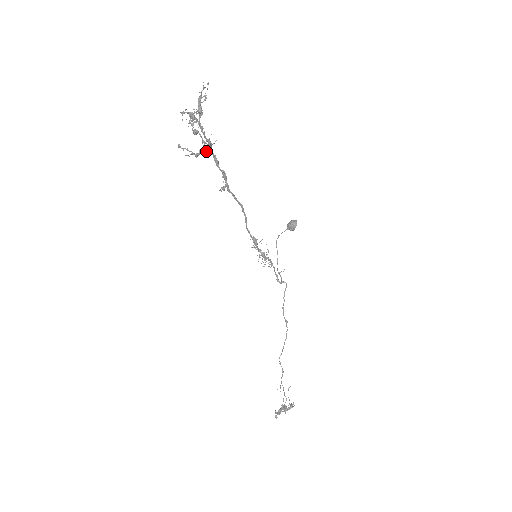
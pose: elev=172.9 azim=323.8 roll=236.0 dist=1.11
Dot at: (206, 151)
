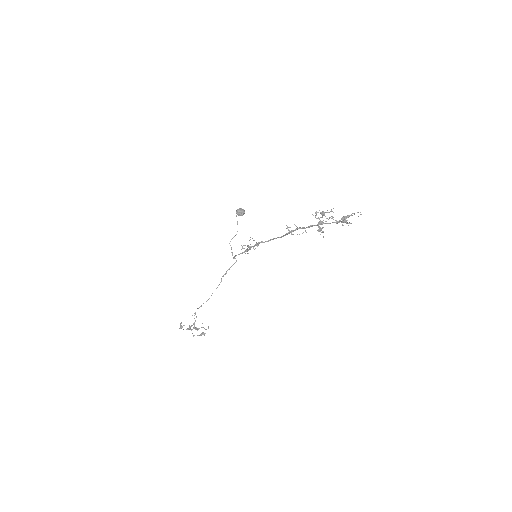
Dot at: (319, 226)
